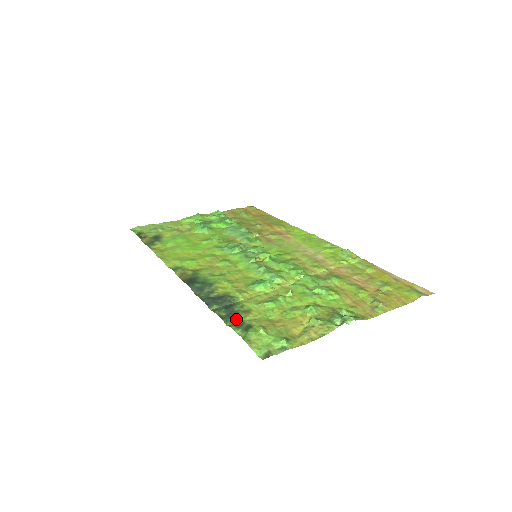
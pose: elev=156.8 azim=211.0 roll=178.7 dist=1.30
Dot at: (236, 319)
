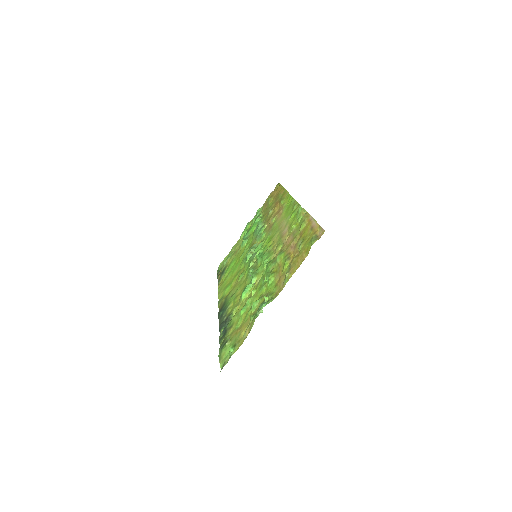
Dot at: (225, 338)
